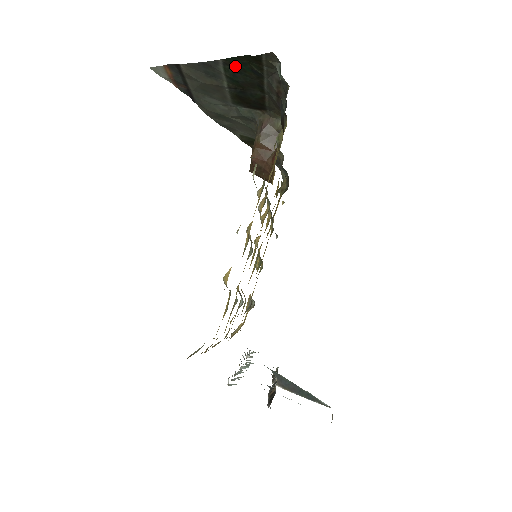
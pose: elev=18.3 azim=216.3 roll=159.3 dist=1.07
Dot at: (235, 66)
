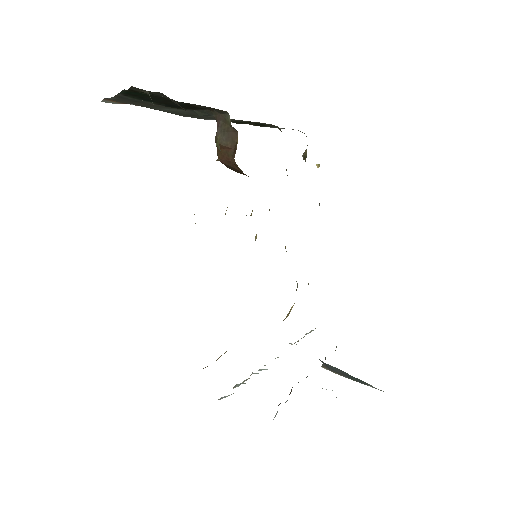
Dot at: (134, 95)
